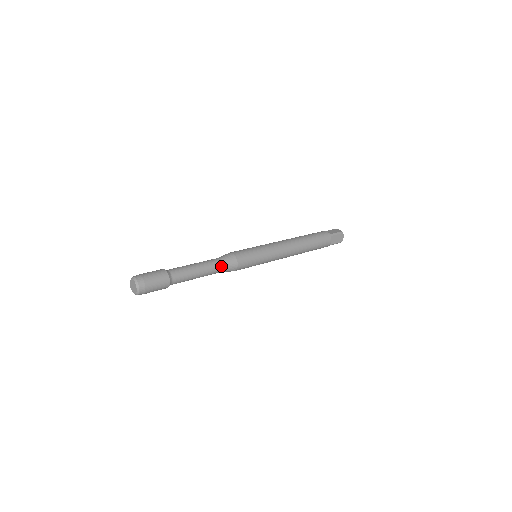
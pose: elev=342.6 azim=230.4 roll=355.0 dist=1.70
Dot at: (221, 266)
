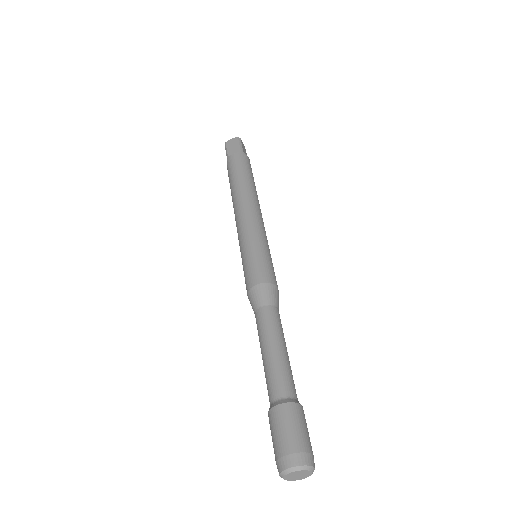
Dot at: (277, 312)
